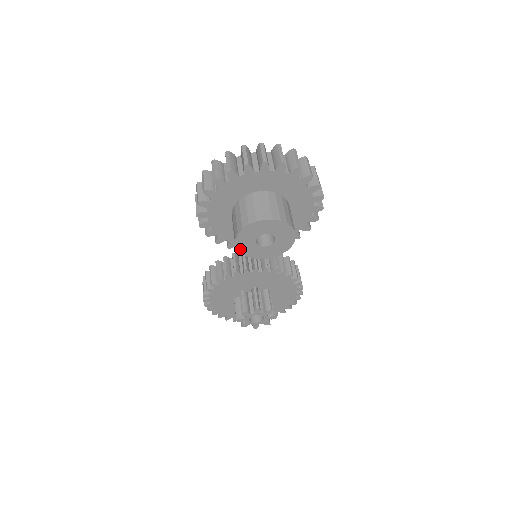
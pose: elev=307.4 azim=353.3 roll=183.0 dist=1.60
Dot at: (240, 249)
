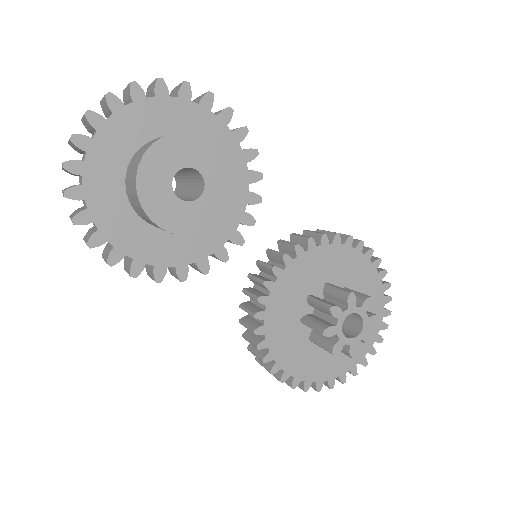
Dot at: (178, 231)
